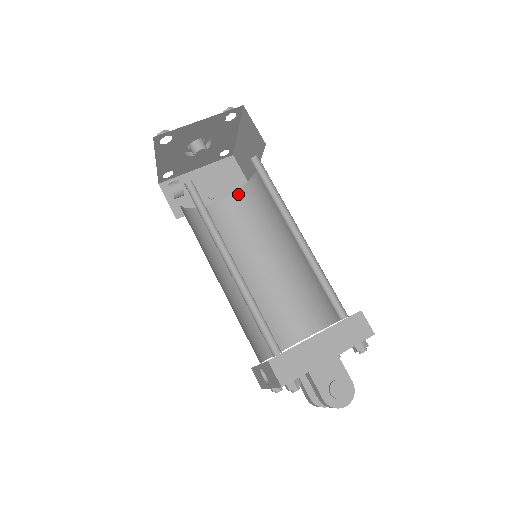
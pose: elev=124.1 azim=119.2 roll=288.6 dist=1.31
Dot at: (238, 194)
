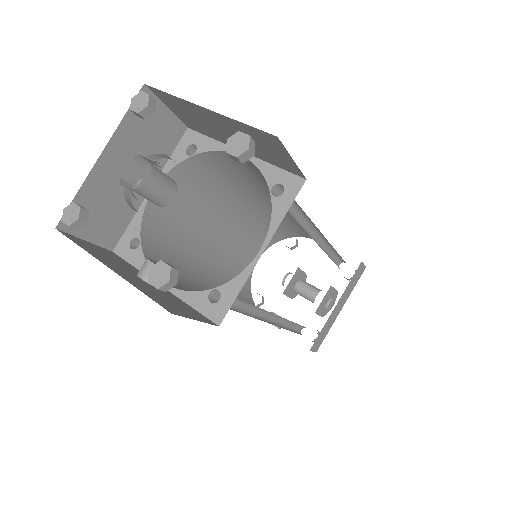
Dot at: (186, 164)
